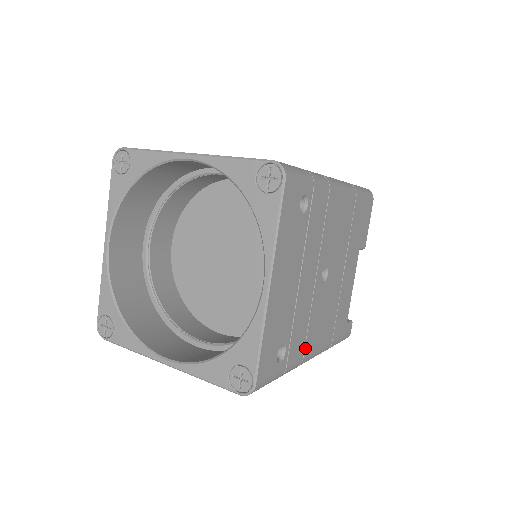
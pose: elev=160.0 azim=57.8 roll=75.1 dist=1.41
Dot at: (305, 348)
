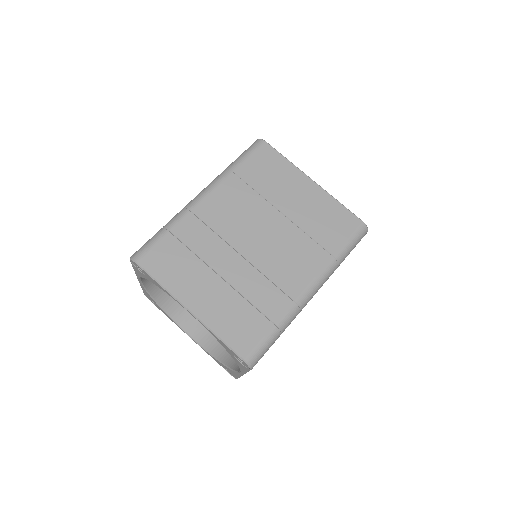
Dot at: occluded
